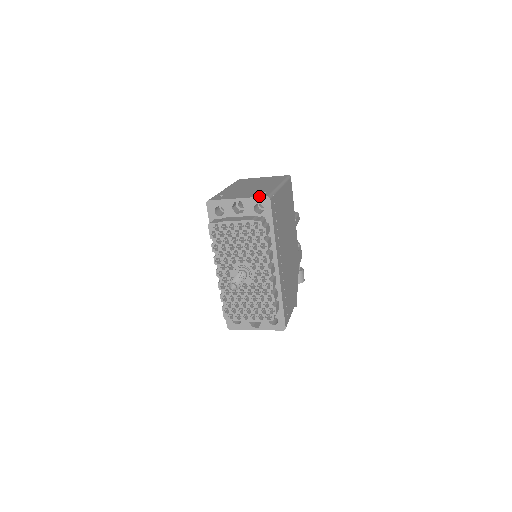
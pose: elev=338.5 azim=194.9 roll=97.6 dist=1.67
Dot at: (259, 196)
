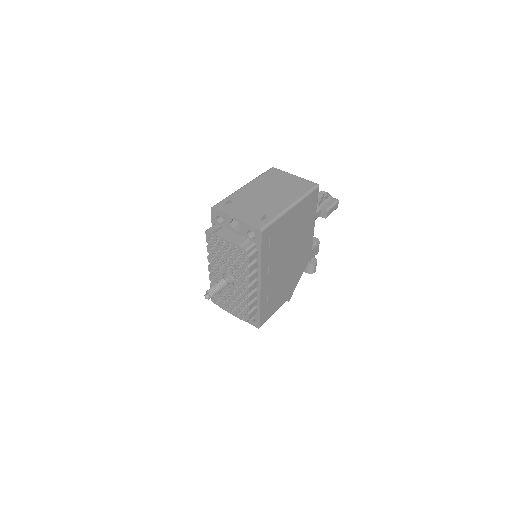
Dot at: (253, 225)
